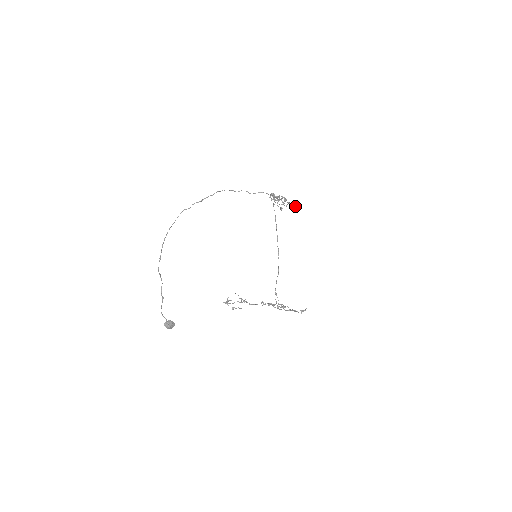
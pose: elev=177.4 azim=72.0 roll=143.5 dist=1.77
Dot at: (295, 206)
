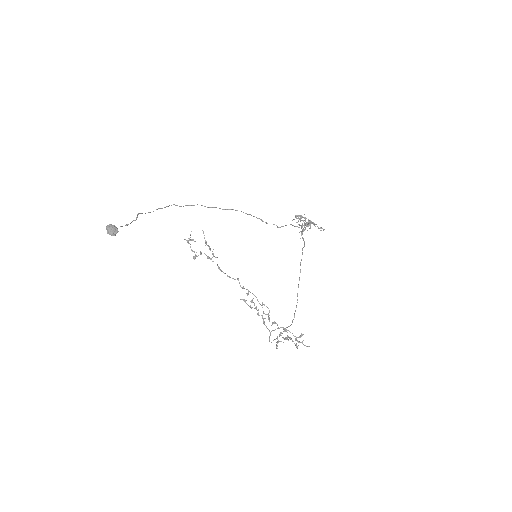
Dot at: (320, 230)
